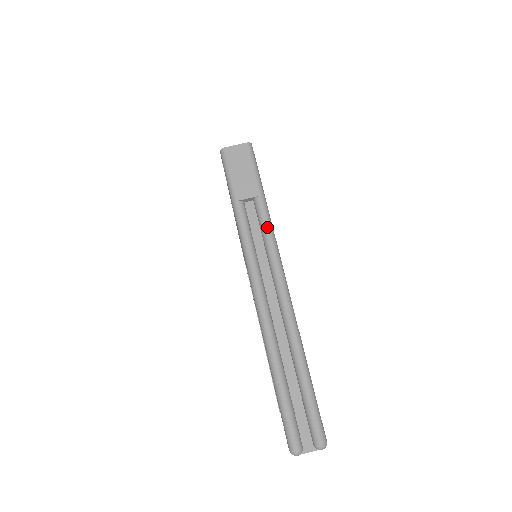
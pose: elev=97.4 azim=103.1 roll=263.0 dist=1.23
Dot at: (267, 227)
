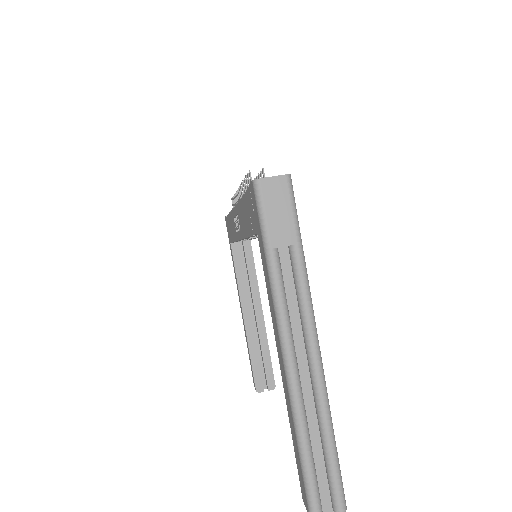
Dot at: (303, 283)
